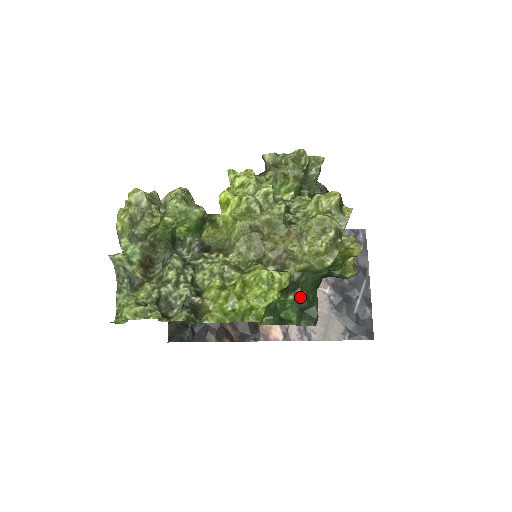
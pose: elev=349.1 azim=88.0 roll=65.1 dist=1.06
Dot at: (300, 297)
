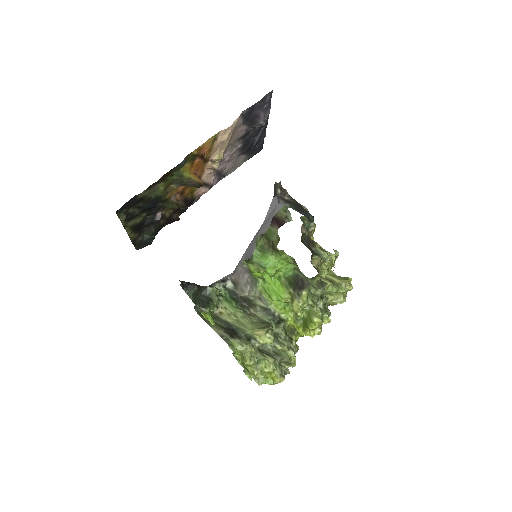
Dot at: occluded
